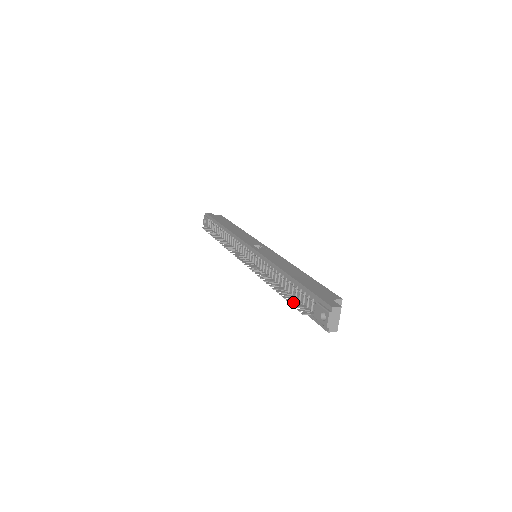
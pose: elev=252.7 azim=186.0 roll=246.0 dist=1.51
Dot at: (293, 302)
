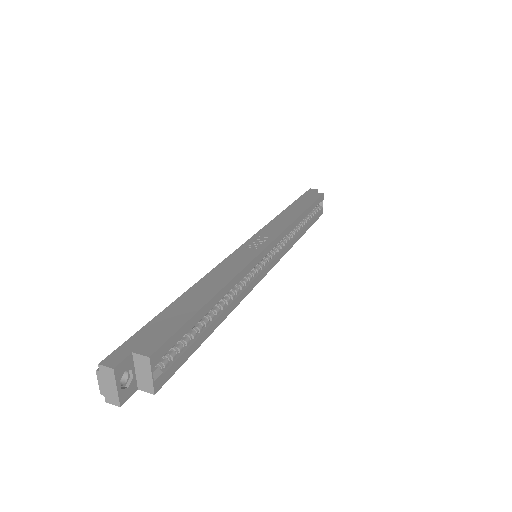
Dot at: occluded
